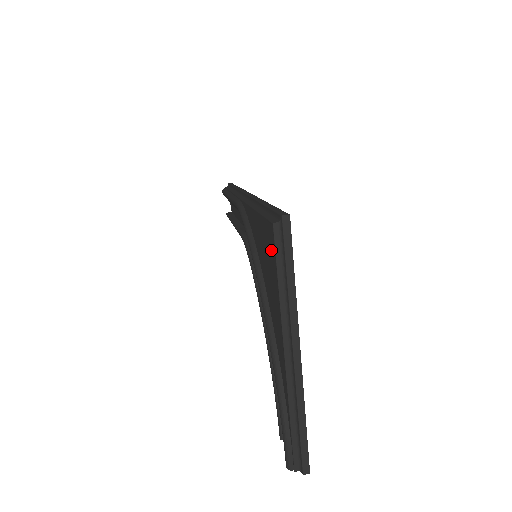
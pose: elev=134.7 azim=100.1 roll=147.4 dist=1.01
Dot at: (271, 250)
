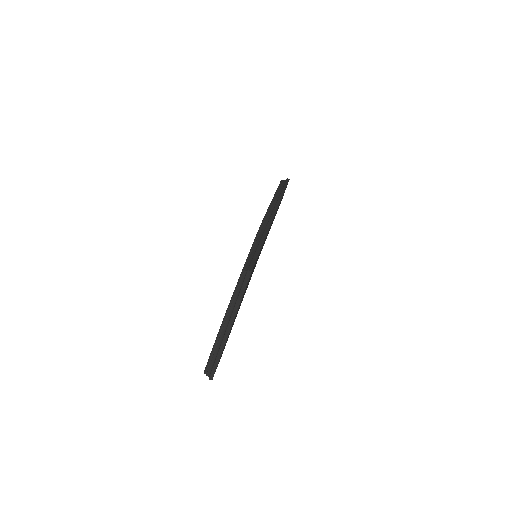
Dot at: occluded
